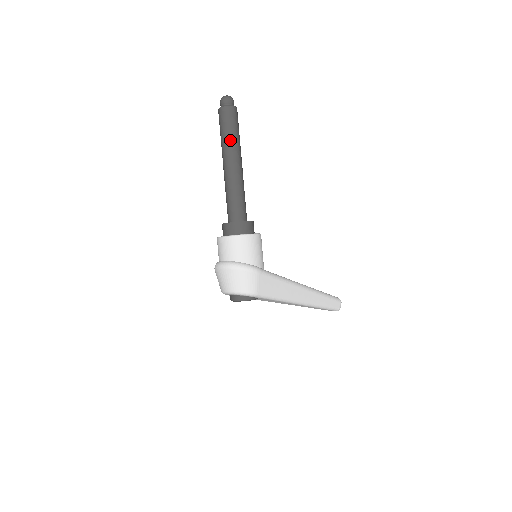
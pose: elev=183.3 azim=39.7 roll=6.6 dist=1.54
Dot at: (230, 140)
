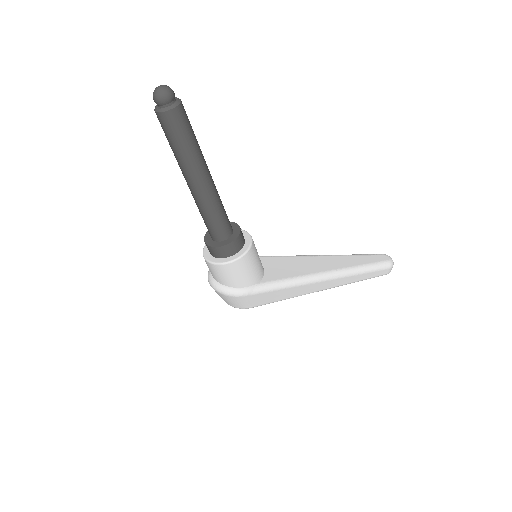
Dot at: (179, 156)
